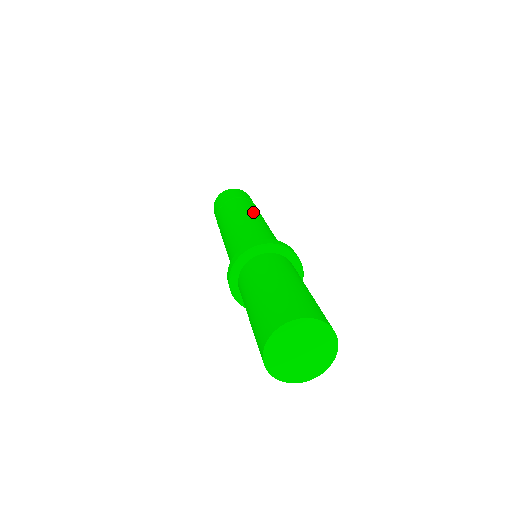
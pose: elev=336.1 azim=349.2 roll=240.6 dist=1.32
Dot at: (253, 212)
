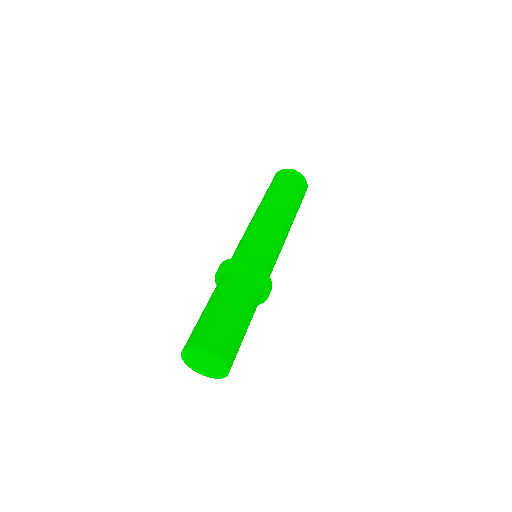
Dot at: (289, 223)
